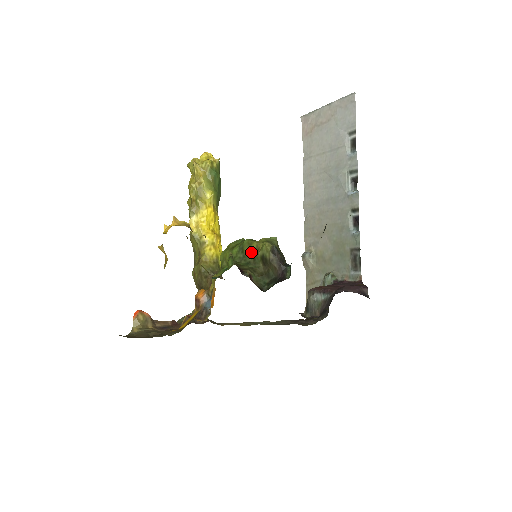
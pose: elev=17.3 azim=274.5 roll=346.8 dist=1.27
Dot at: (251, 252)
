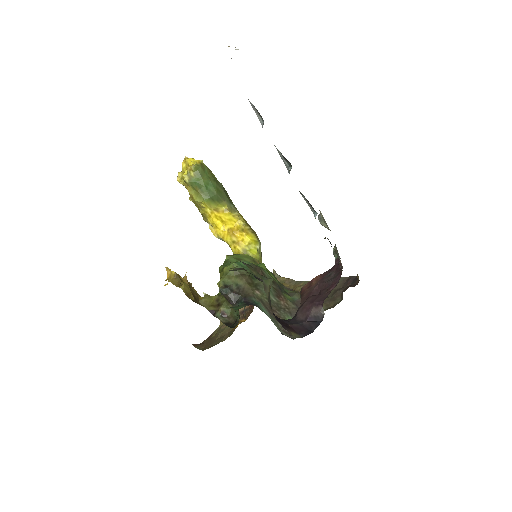
Dot at: occluded
